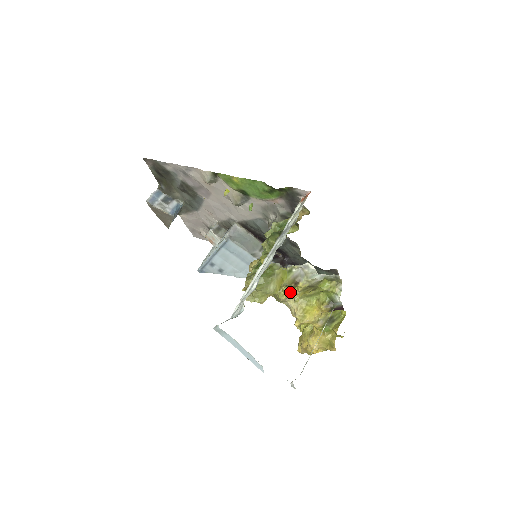
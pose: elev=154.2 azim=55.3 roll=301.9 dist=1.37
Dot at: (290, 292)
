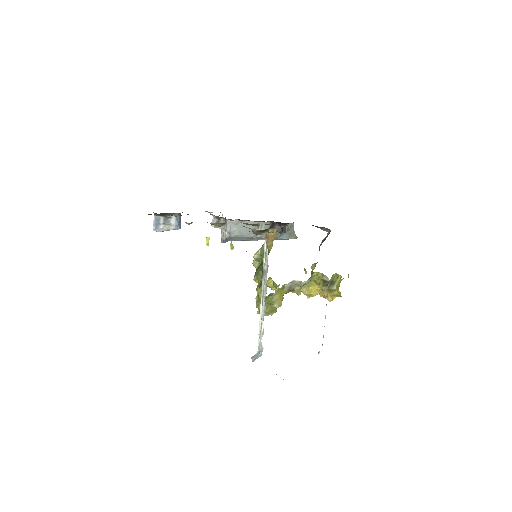
Dot at: occluded
